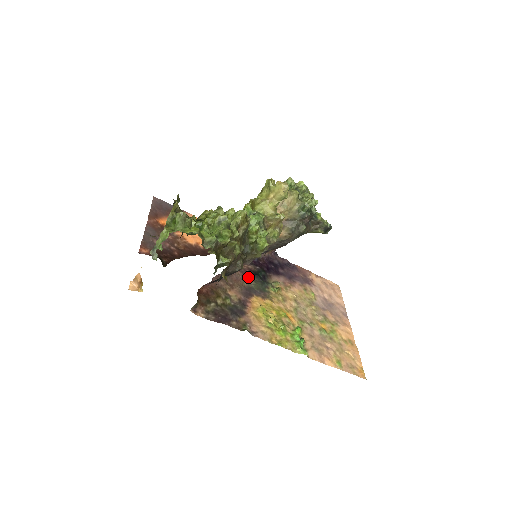
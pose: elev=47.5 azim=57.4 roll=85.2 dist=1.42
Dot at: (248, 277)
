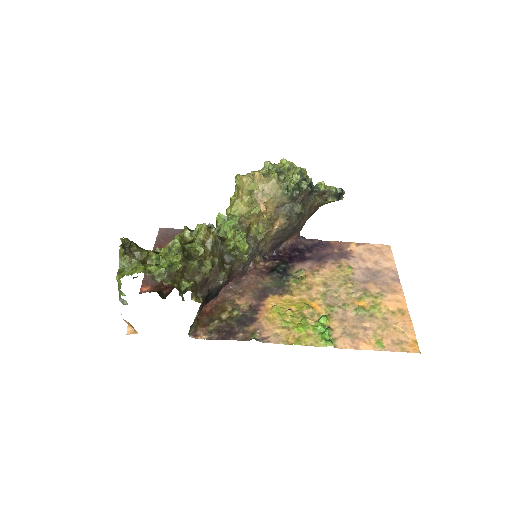
Dot at: (264, 277)
